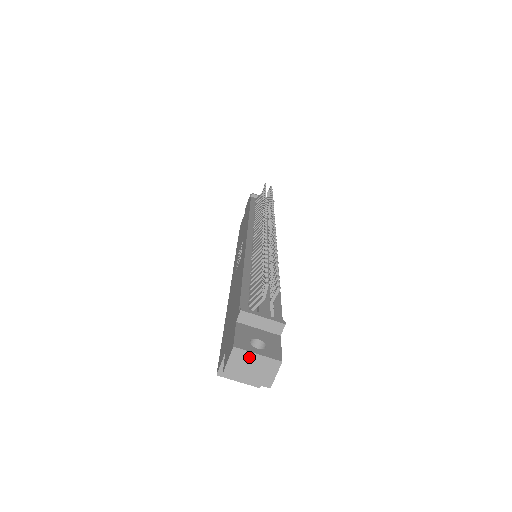
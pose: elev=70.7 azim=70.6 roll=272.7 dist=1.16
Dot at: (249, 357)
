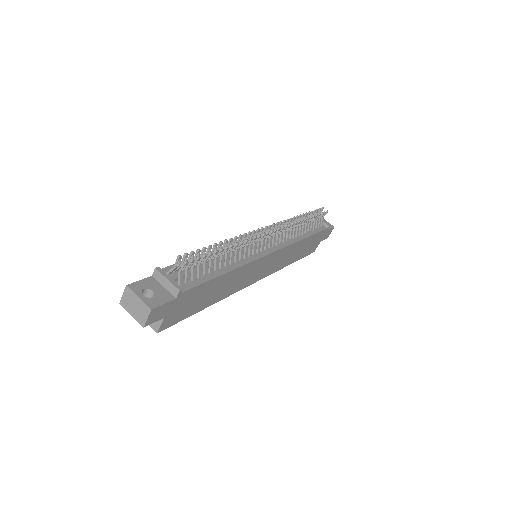
Dot at: (134, 297)
